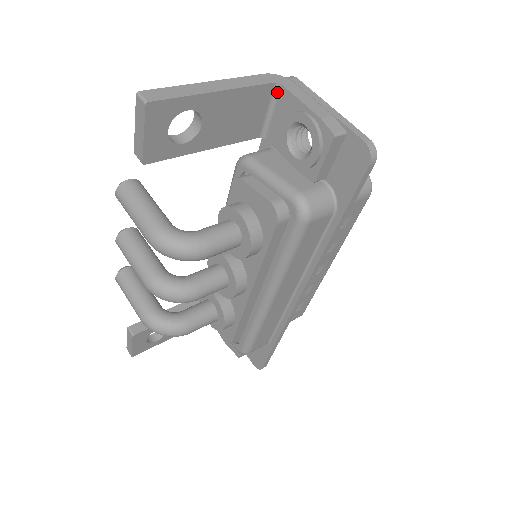
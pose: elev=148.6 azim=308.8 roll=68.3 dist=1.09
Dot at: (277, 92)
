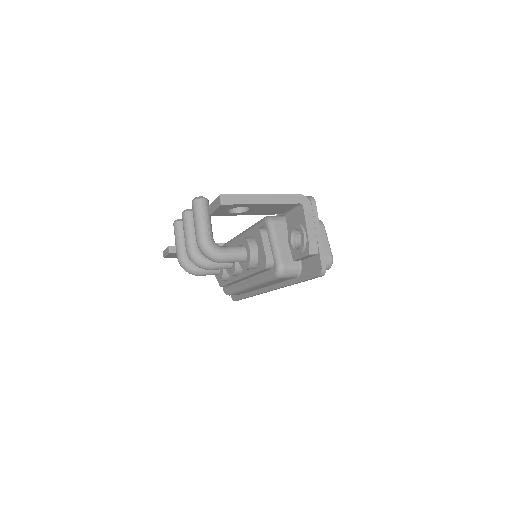
Dot at: (300, 206)
